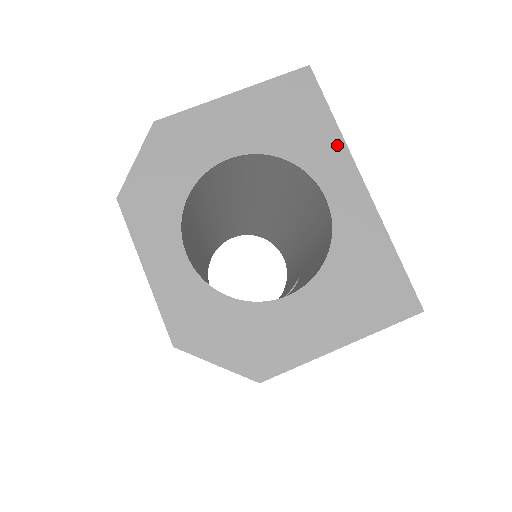
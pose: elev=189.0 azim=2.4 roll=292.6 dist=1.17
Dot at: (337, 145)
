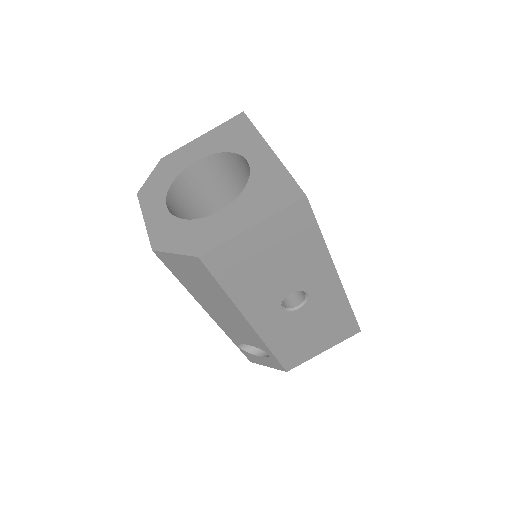
Dot at: (256, 137)
